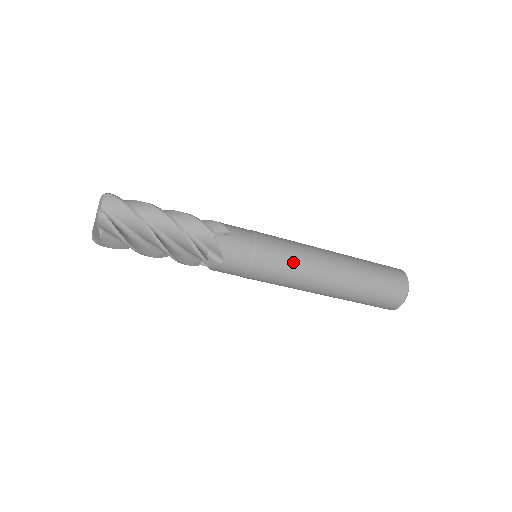
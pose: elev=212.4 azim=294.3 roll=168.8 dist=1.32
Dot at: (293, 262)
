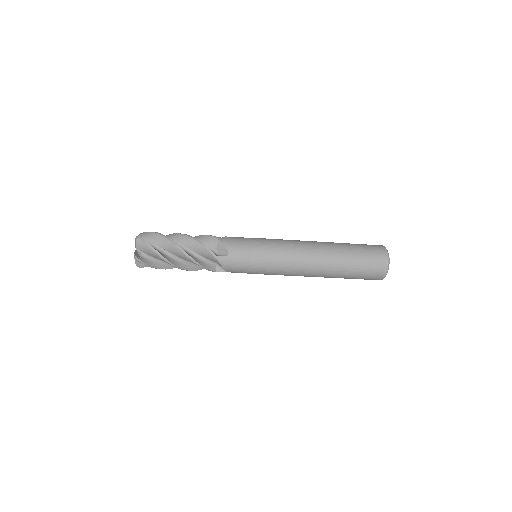
Dot at: (281, 267)
